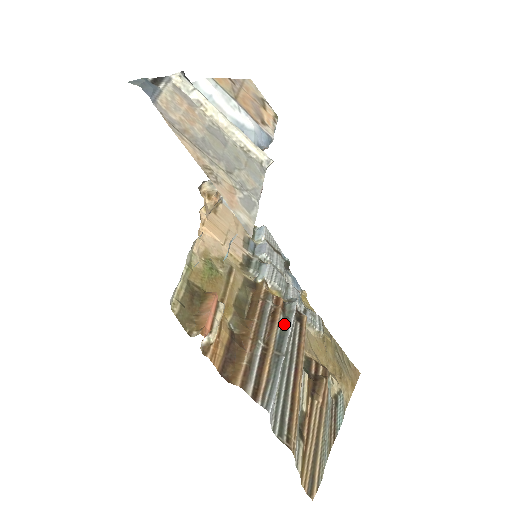
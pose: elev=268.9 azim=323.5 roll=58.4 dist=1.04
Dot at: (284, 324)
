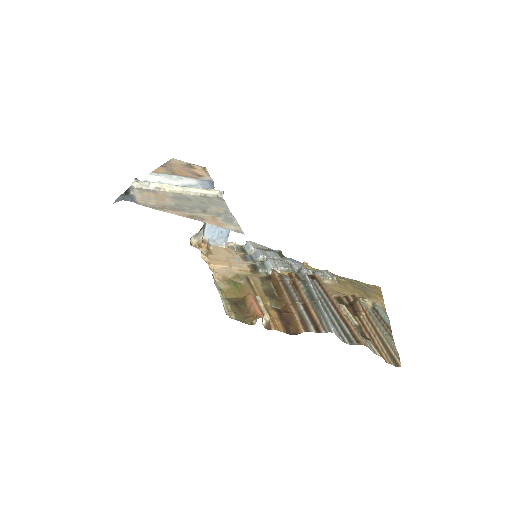
Dot at: (305, 285)
